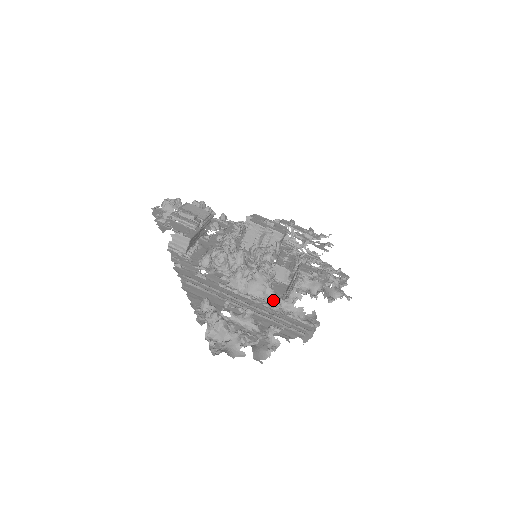
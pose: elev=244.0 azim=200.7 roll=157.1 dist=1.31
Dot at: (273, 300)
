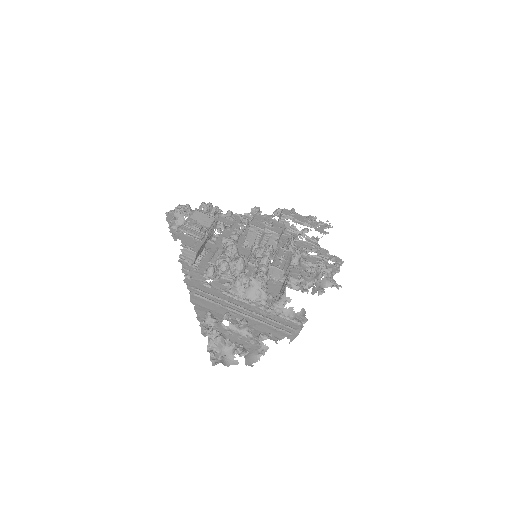
Dot at: (268, 301)
